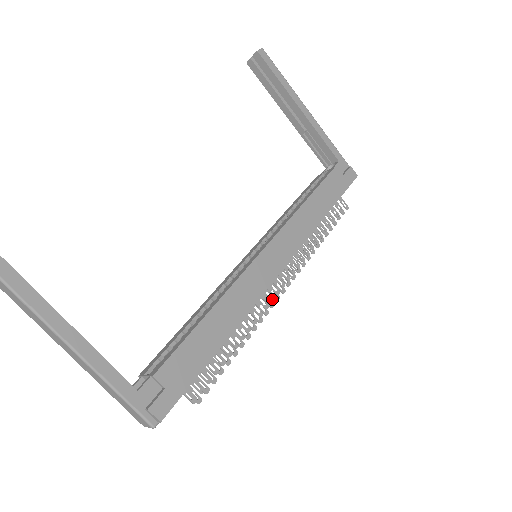
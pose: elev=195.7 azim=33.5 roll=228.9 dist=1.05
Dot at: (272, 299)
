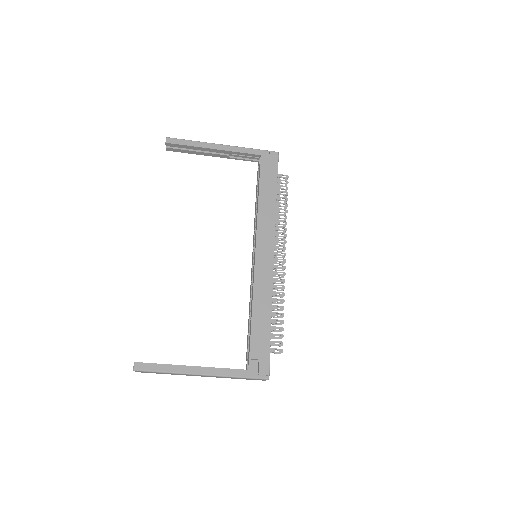
Dot at: (283, 269)
